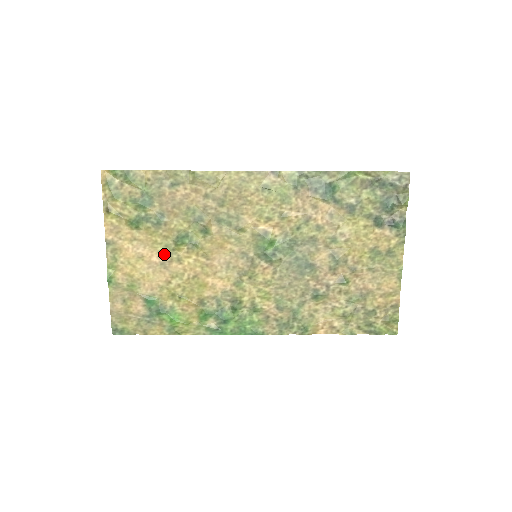
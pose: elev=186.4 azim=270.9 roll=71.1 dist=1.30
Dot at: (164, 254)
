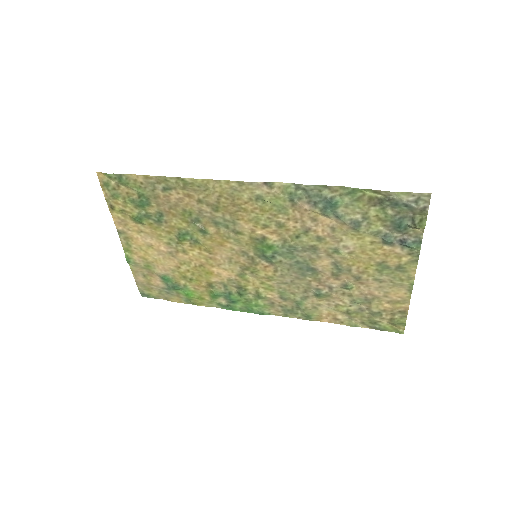
Dot at: (170, 245)
